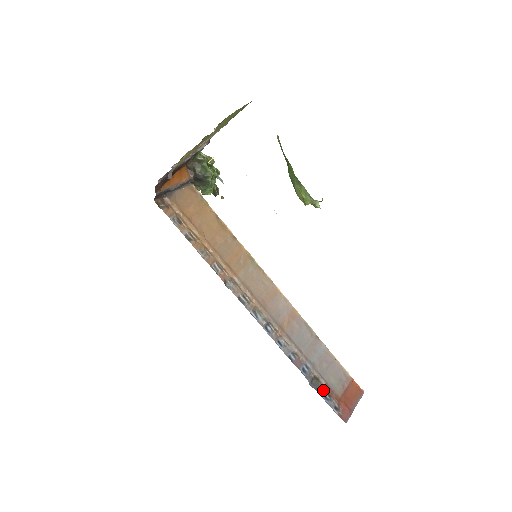
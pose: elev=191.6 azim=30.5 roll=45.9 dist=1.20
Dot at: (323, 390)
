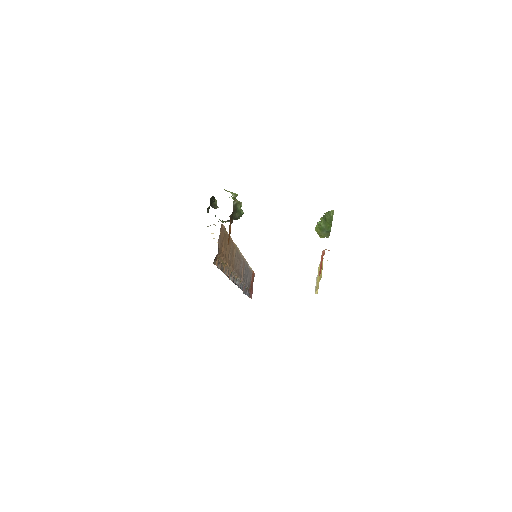
Dot at: (247, 291)
